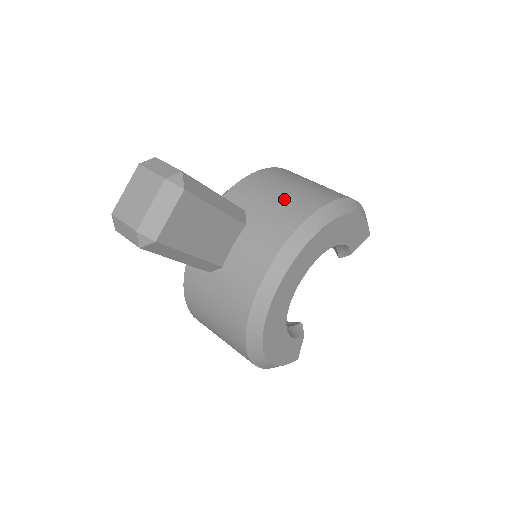
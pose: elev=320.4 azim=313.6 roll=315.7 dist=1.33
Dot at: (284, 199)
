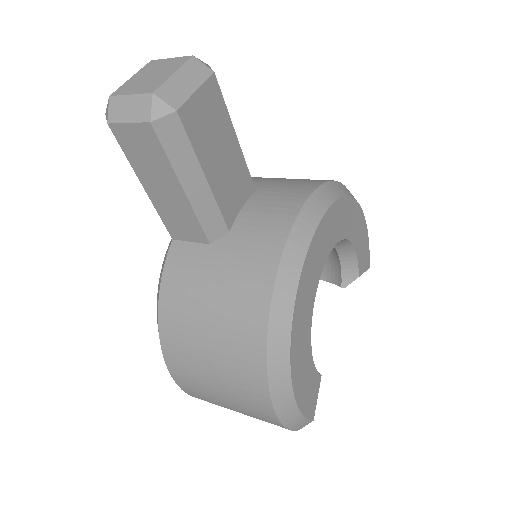
Dot at: occluded
